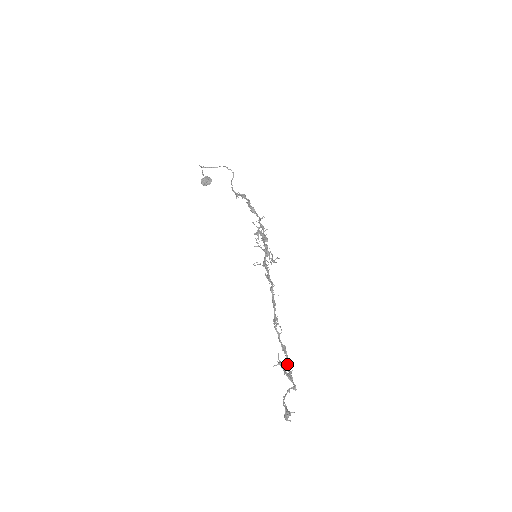
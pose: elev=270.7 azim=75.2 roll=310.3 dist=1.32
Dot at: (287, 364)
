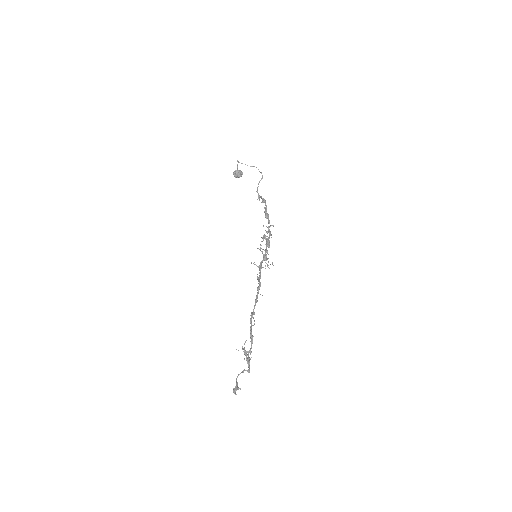
Dot at: (250, 350)
